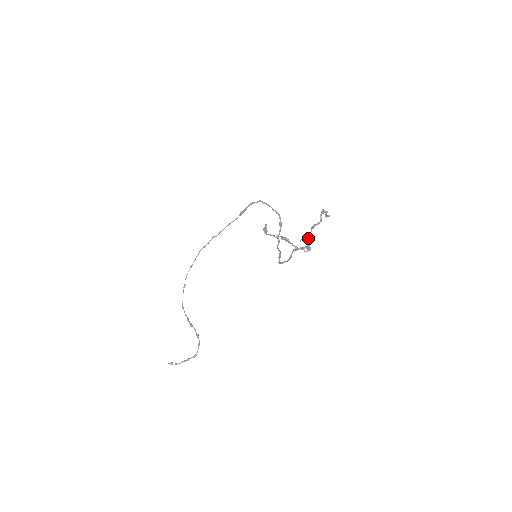
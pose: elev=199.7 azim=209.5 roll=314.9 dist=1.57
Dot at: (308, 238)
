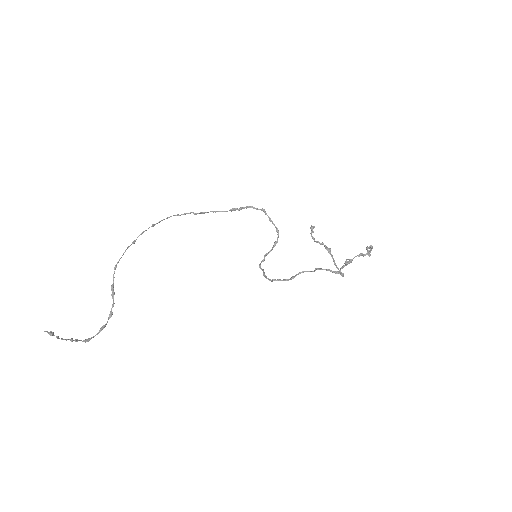
Dot at: (348, 263)
